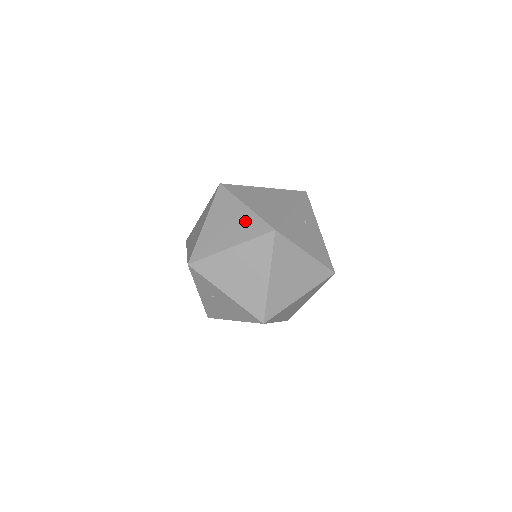
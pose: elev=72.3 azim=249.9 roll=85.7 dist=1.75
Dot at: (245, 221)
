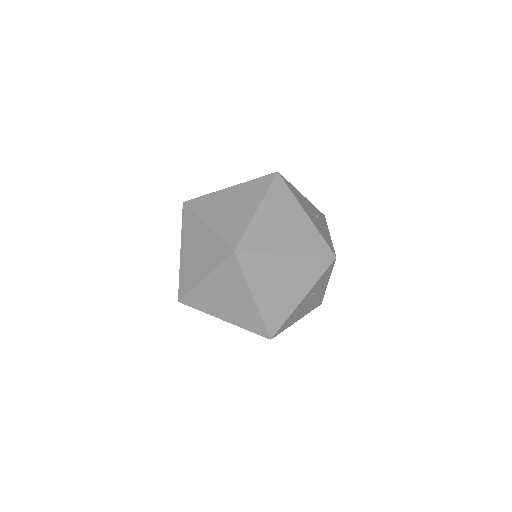
Dot at: (246, 311)
